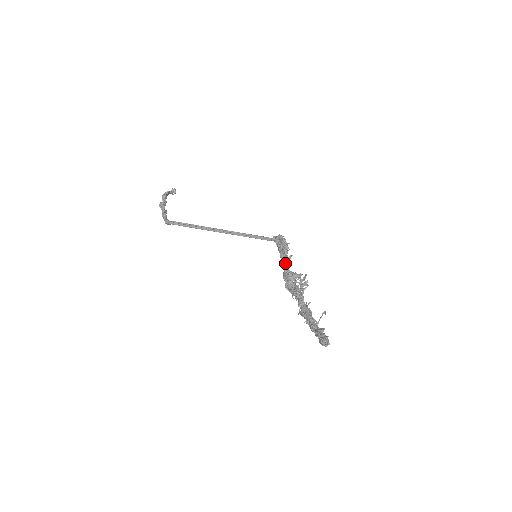
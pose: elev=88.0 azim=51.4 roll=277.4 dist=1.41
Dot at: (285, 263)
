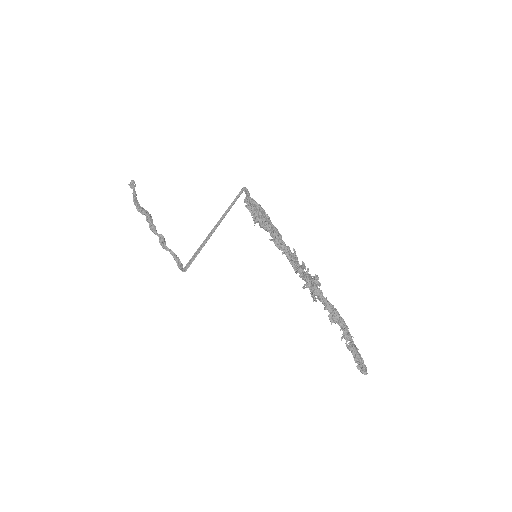
Dot at: (281, 249)
